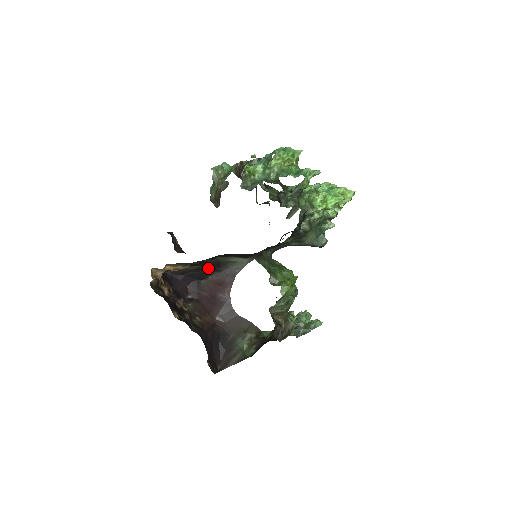
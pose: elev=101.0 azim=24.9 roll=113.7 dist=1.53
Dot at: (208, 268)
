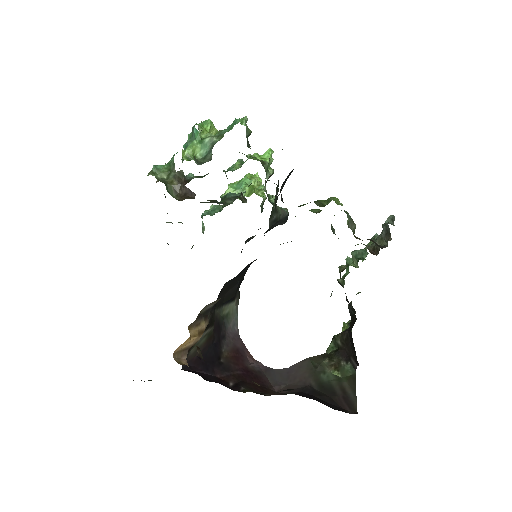
Dot at: (214, 336)
